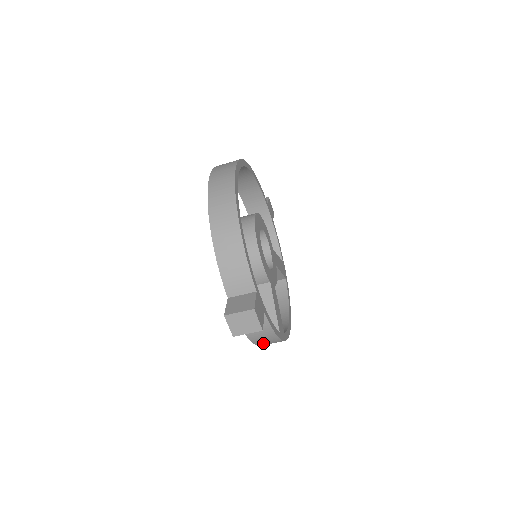
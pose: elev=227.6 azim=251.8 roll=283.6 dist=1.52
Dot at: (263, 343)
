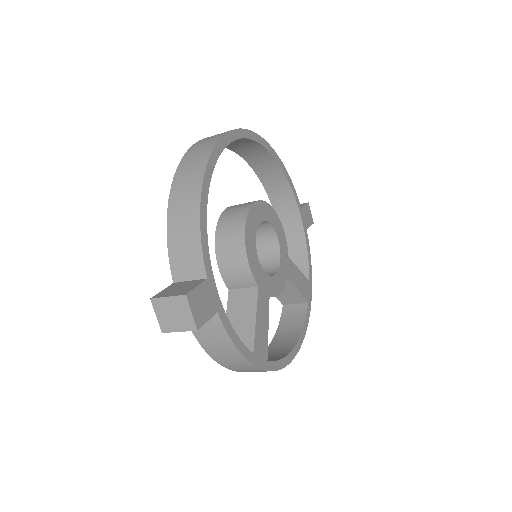
Dot at: (230, 365)
